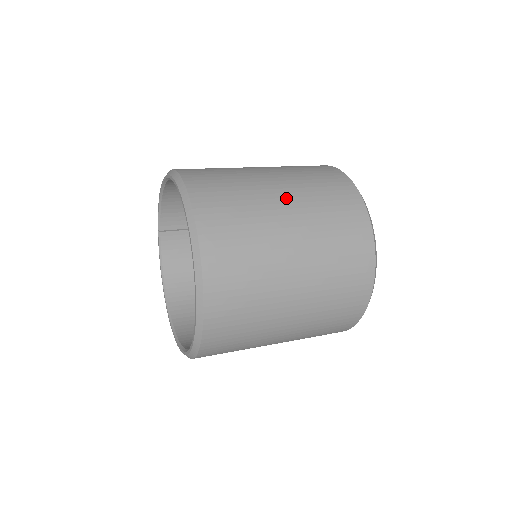
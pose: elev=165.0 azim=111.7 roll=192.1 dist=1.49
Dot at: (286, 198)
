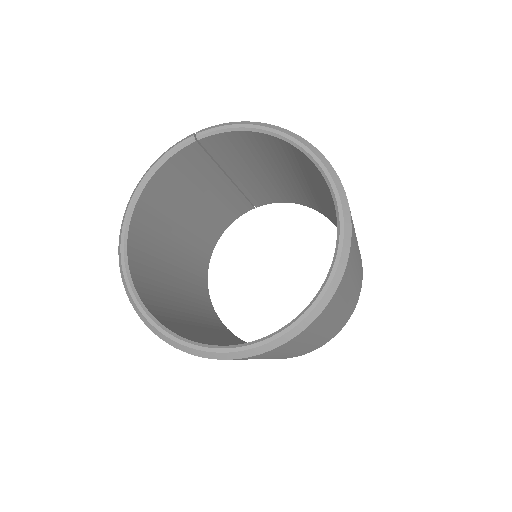
Dot at: occluded
